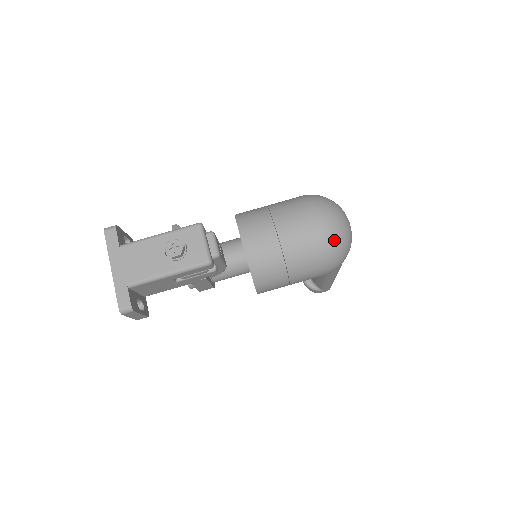
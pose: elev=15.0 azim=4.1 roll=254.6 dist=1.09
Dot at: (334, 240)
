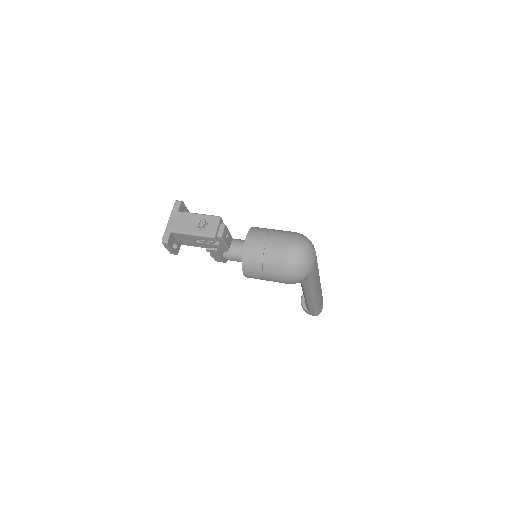
Dot at: (295, 262)
